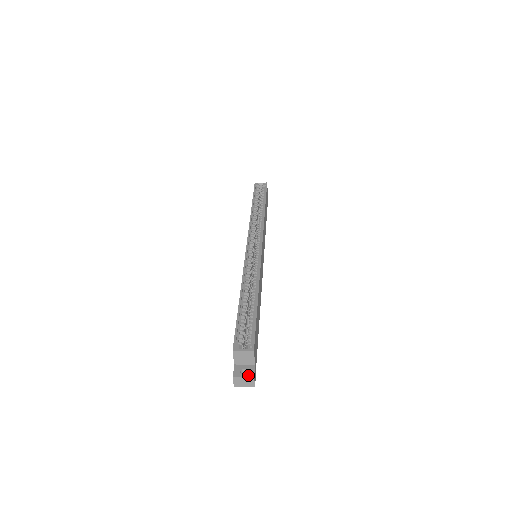
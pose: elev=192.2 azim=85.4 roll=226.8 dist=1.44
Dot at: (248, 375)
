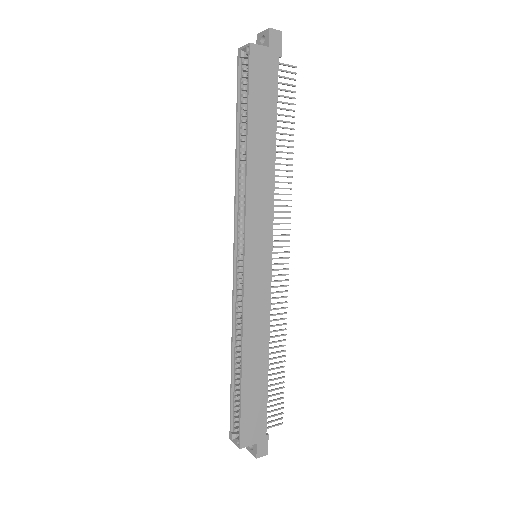
Dot at: (253, 453)
